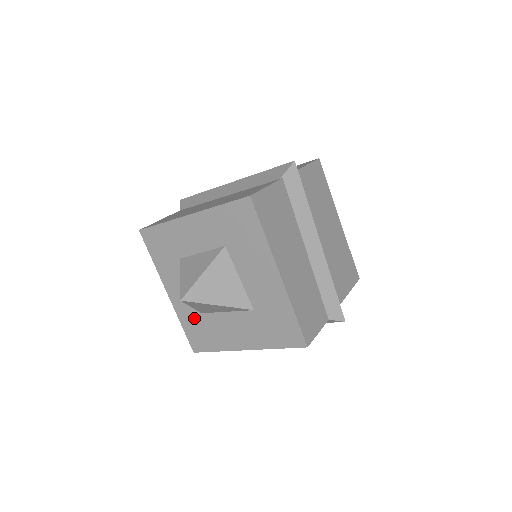
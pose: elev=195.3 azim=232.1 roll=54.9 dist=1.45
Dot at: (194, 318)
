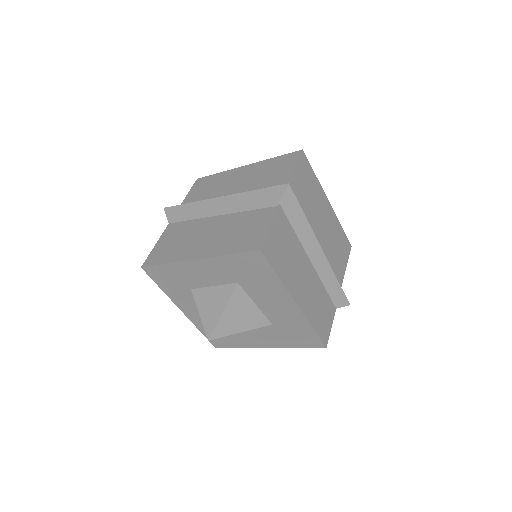
Dot at: occluded
